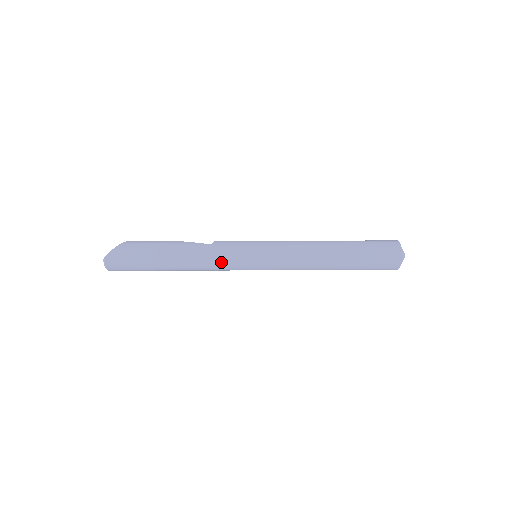
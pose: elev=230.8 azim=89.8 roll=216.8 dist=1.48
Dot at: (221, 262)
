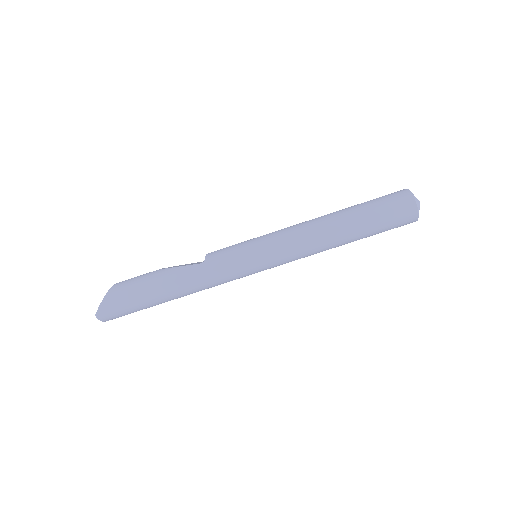
Dot at: (221, 279)
